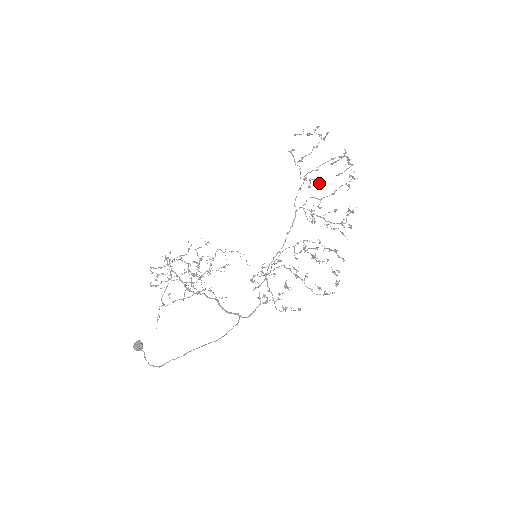
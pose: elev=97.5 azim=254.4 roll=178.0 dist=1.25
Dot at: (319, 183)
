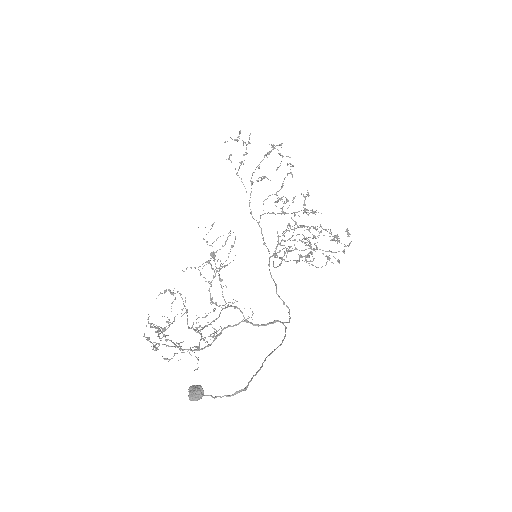
Dot at: occluded
